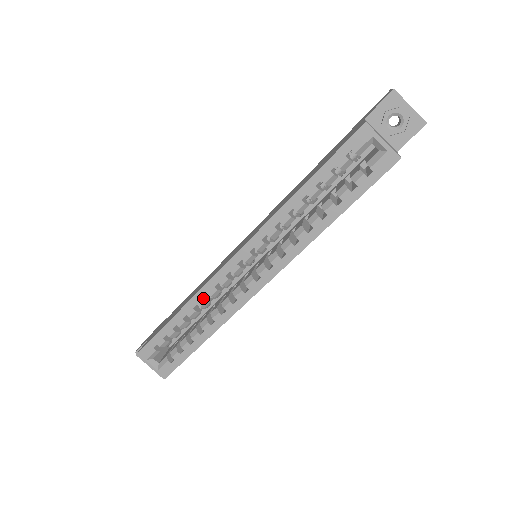
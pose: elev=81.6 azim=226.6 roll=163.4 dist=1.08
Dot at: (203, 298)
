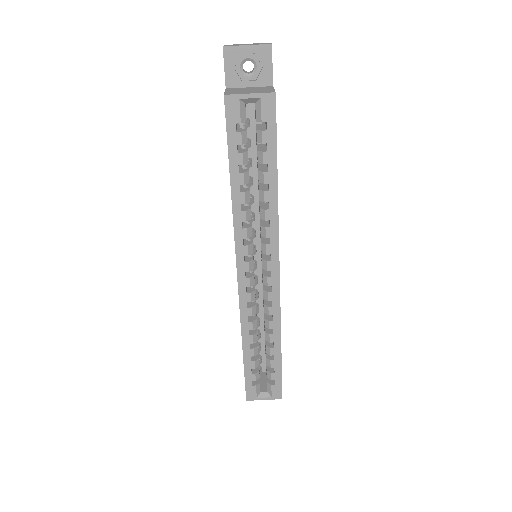
Dot at: (248, 322)
